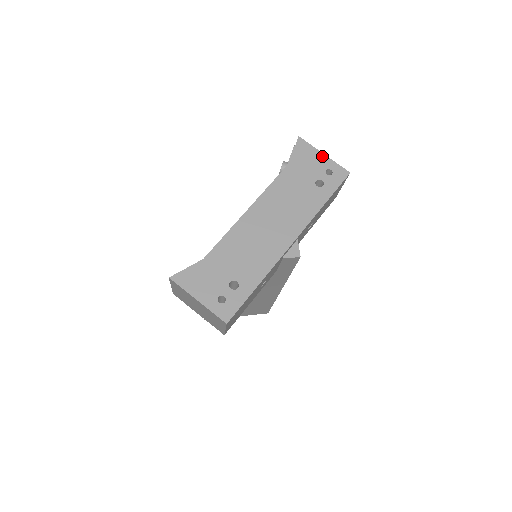
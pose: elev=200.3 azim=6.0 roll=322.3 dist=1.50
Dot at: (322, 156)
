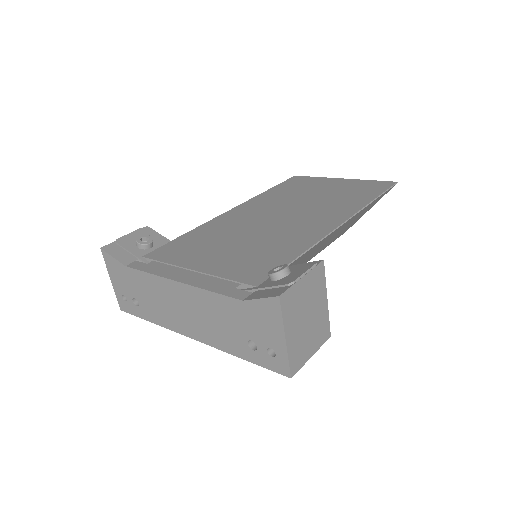
Dot at: (281, 337)
